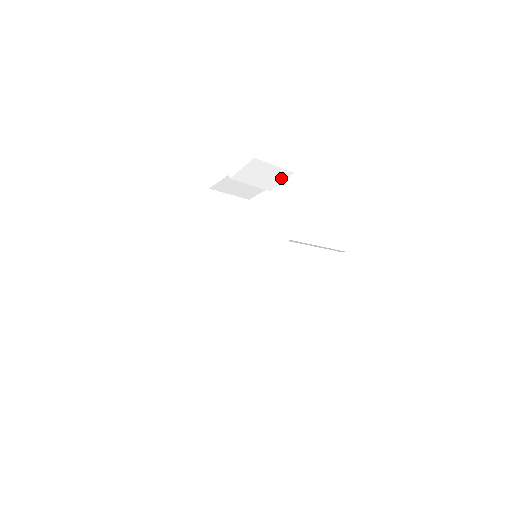
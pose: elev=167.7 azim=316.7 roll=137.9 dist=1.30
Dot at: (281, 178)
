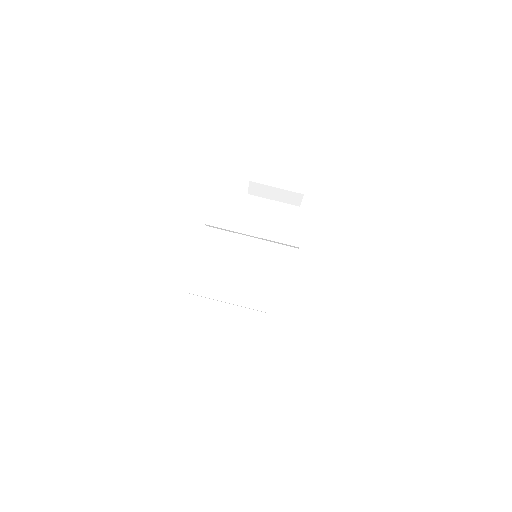
Dot at: (303, 178)
